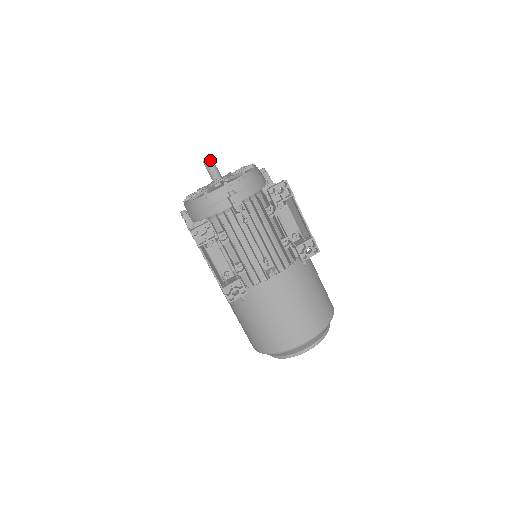
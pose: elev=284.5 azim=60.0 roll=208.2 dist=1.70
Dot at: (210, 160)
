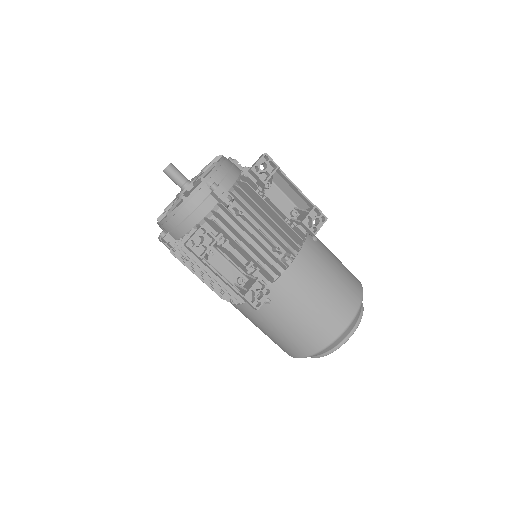
Dot at: (171, 166)
